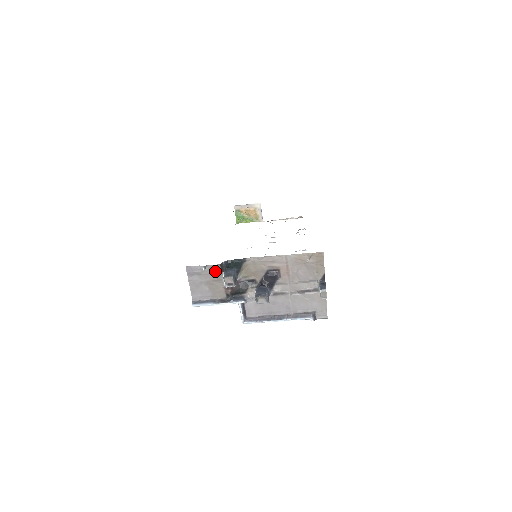
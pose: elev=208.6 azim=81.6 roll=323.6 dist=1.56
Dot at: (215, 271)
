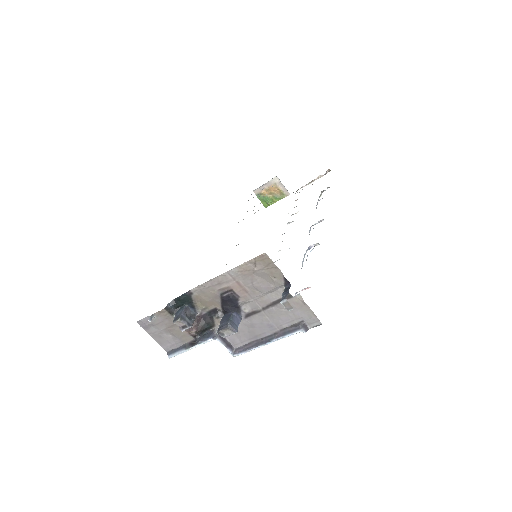
Dot at: (165, 317)
